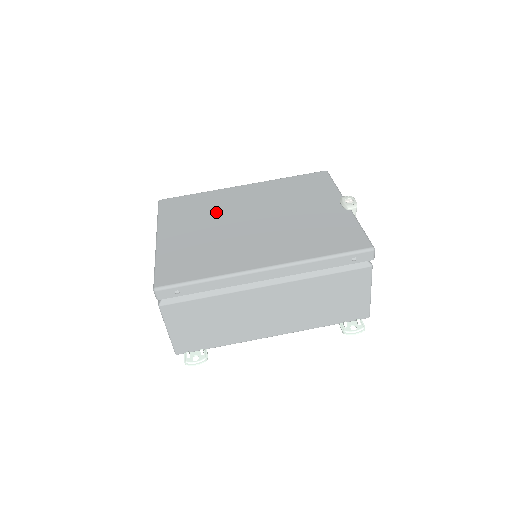
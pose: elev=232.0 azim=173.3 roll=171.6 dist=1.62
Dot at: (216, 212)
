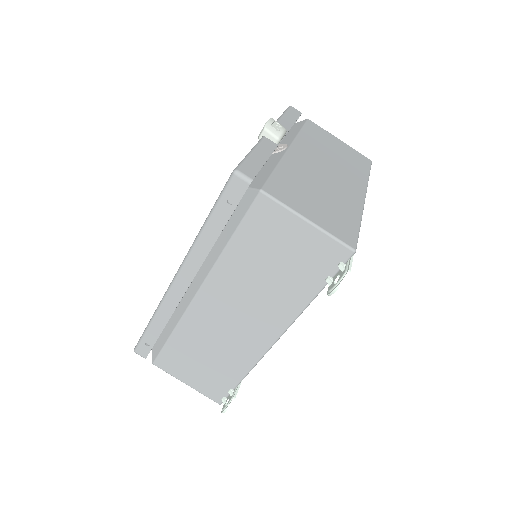
Dot at: occluded
